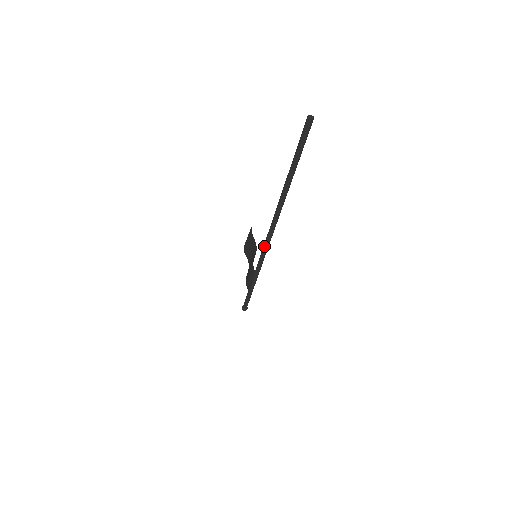
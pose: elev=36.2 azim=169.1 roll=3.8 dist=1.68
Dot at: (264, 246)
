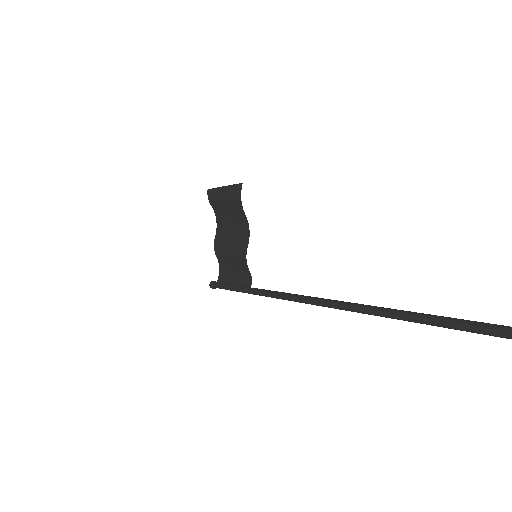
Dot at: (305, 303)
